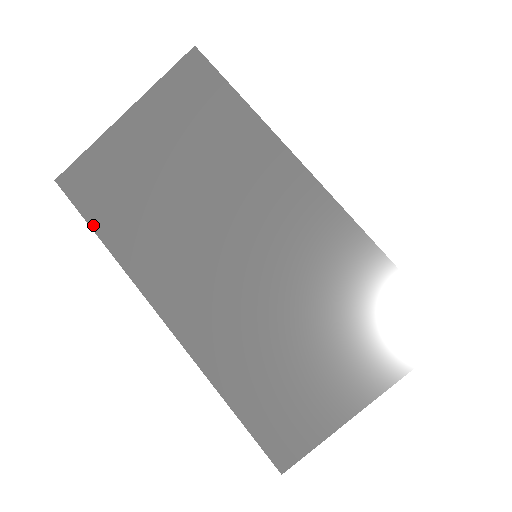
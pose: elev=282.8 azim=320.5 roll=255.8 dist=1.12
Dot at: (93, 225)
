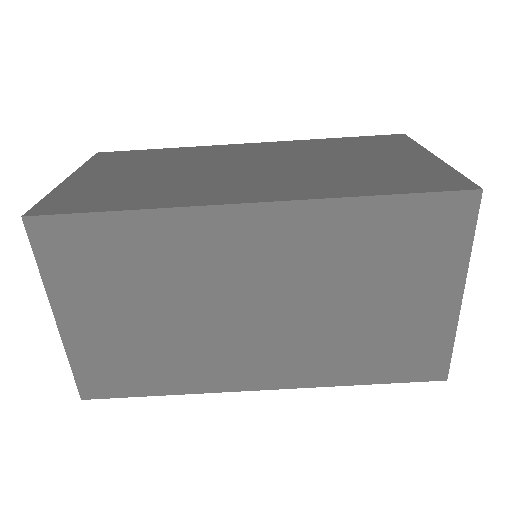
Dot at: (146, 394)
